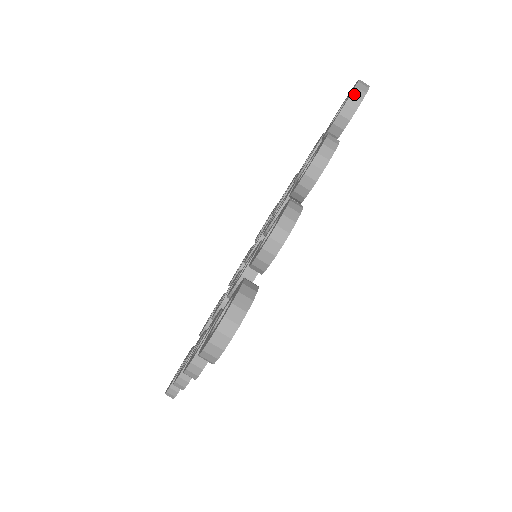
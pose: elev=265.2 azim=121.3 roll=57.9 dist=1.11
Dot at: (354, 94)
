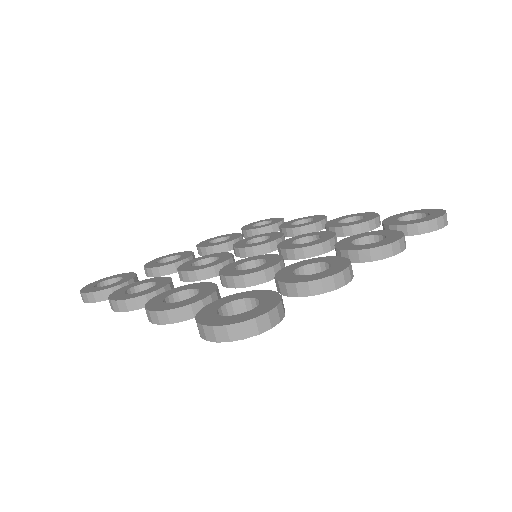
Dot at: (438, 220)
